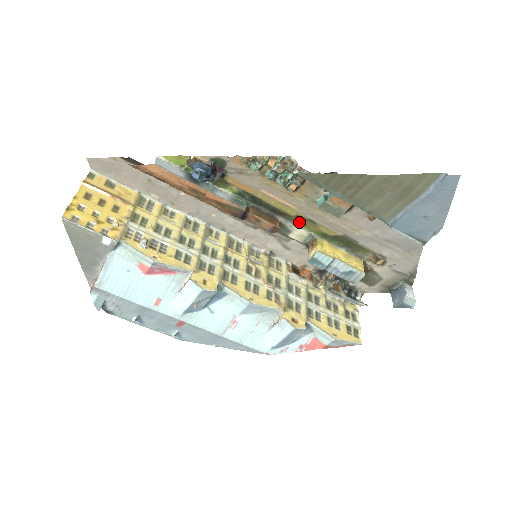
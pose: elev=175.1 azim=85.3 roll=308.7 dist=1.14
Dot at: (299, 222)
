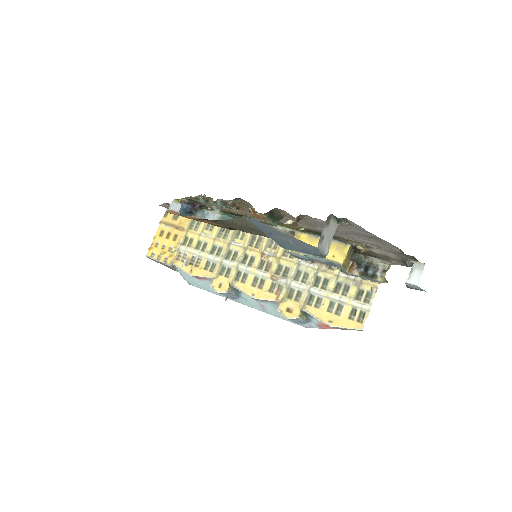
Dot at: occluded
